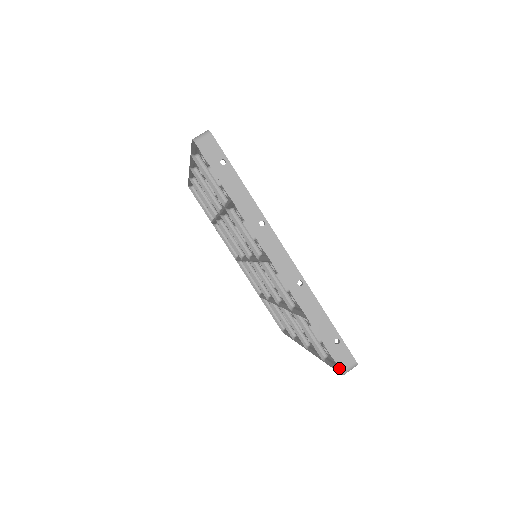
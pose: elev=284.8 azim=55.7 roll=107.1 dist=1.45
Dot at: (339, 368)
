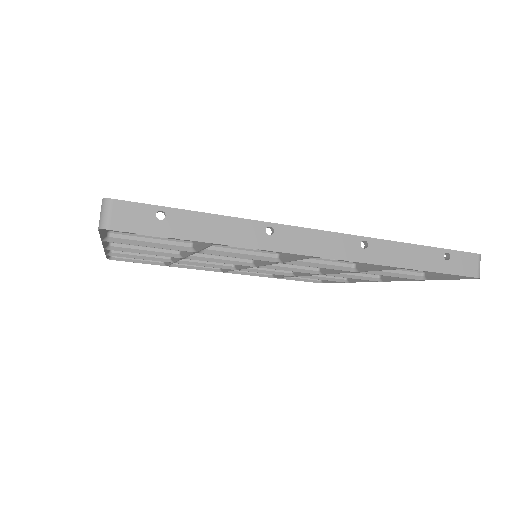
Dot at: occluded
